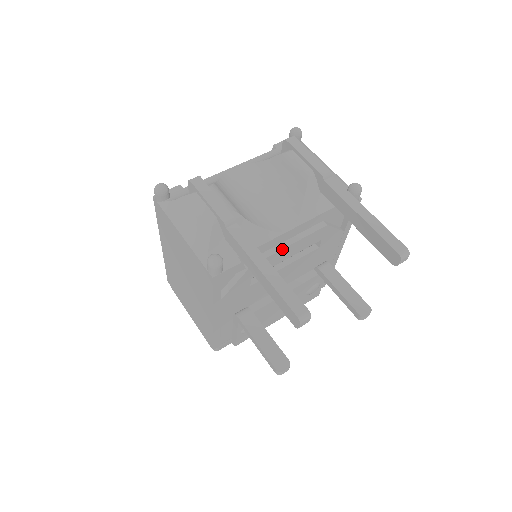
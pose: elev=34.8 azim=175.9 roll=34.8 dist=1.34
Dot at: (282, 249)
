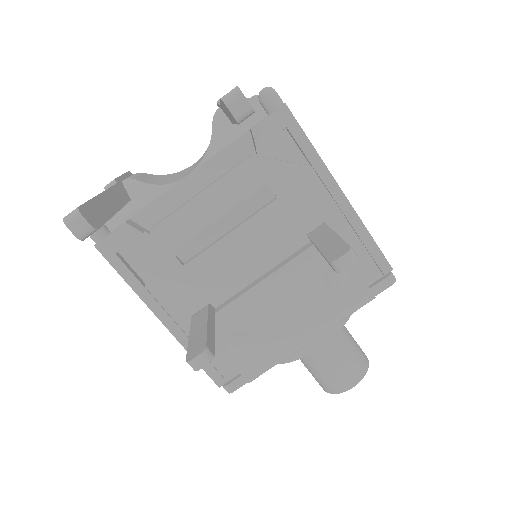
Dot at: (189, 201)
